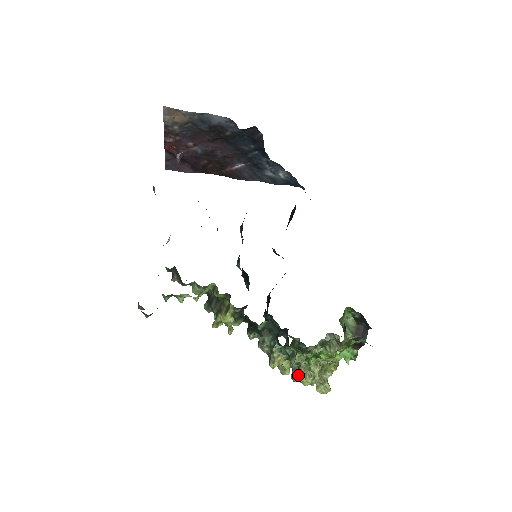
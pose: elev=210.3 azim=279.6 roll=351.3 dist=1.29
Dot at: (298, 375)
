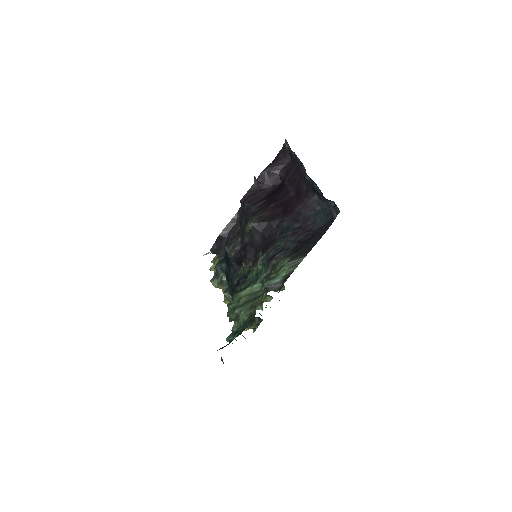
Dot at: (221, 287)
